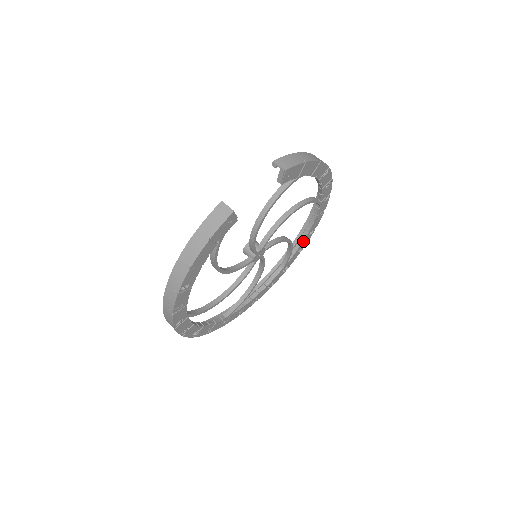
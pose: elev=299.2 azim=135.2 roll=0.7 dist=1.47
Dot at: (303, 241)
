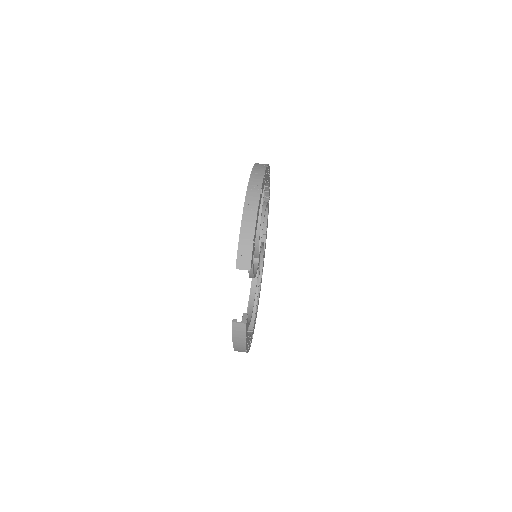
Dot at: (268, 187)
